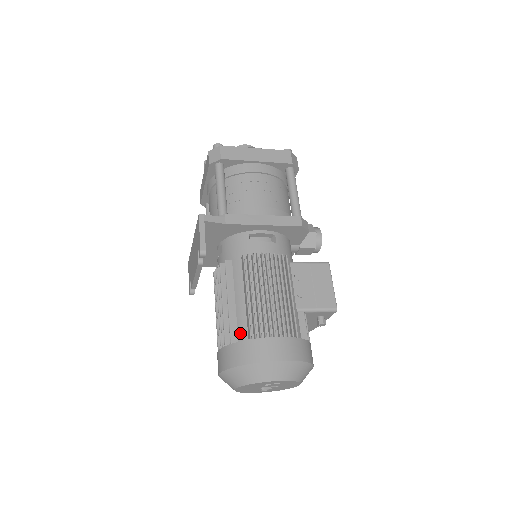
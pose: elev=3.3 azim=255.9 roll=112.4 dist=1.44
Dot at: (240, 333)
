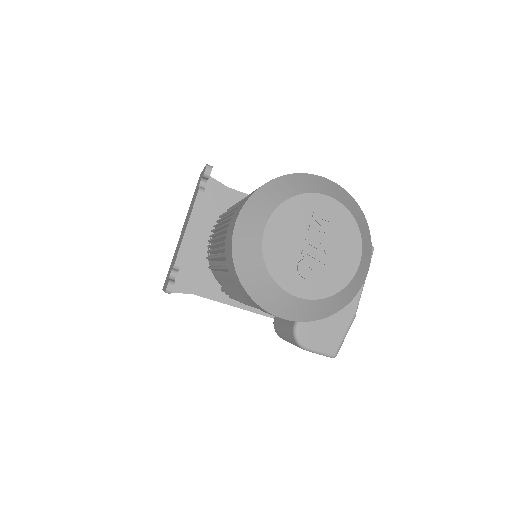
Dot at: occluded
